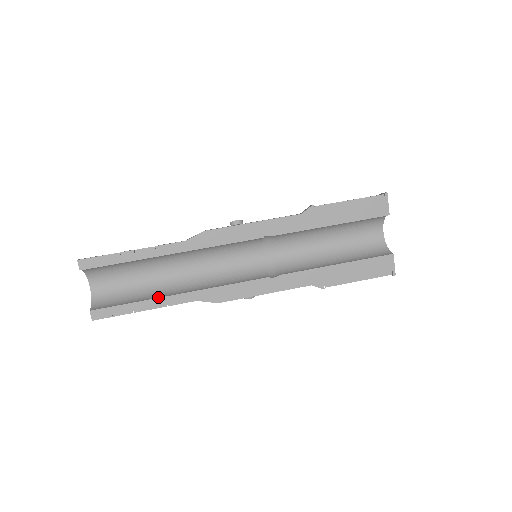
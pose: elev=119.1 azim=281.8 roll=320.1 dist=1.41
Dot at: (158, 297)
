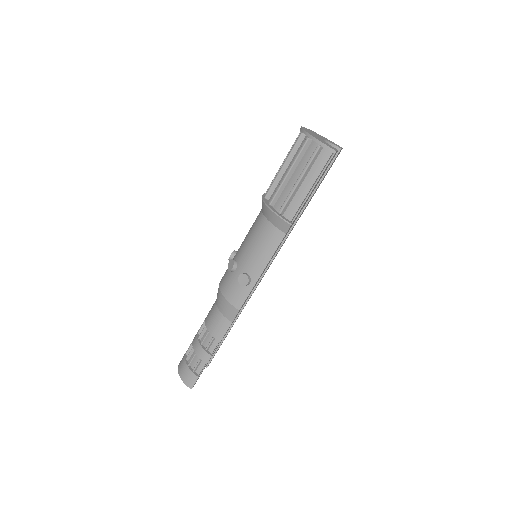
Dot at: (230, 328)
